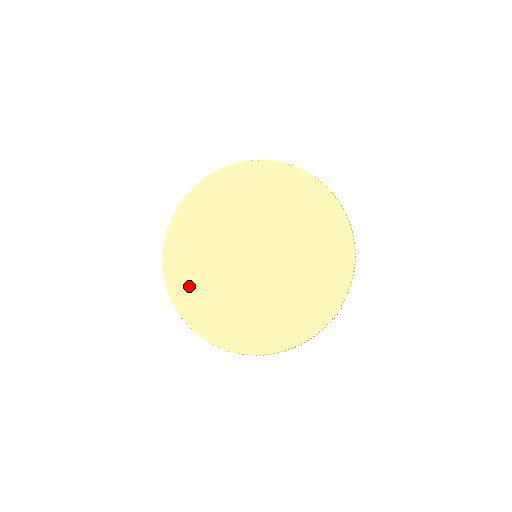
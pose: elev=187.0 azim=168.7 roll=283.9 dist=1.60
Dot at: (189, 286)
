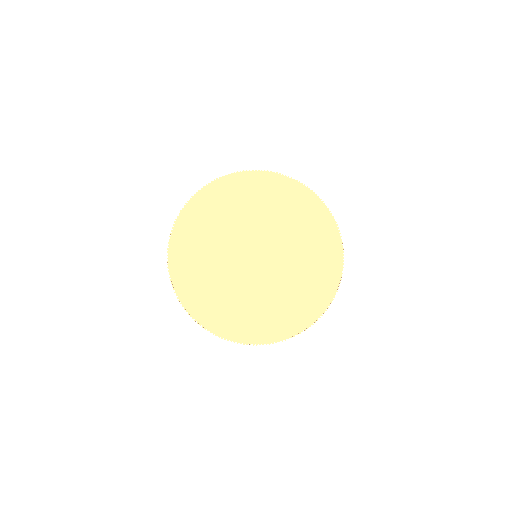
Dot at: (200, 293)
